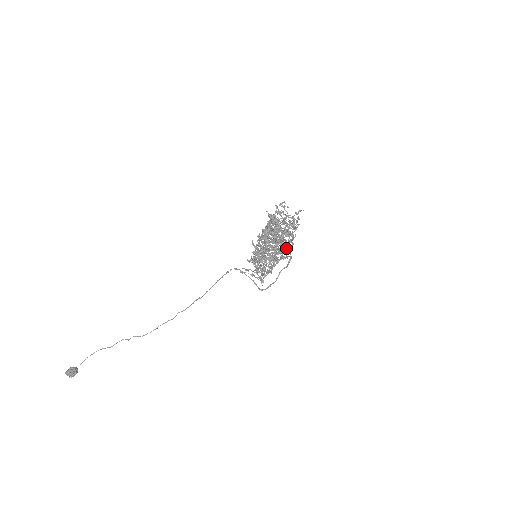
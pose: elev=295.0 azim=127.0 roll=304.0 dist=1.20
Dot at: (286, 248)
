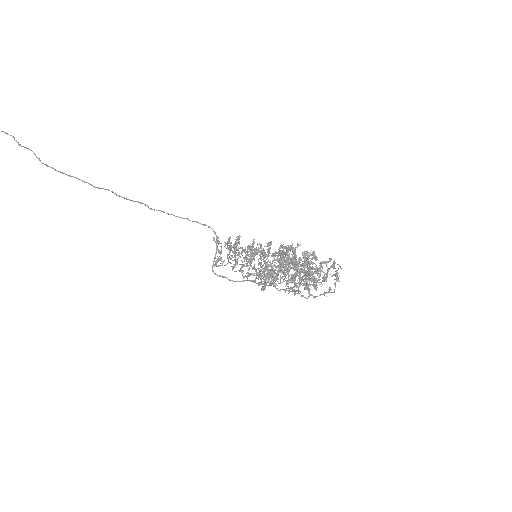
Dot at: occluded
